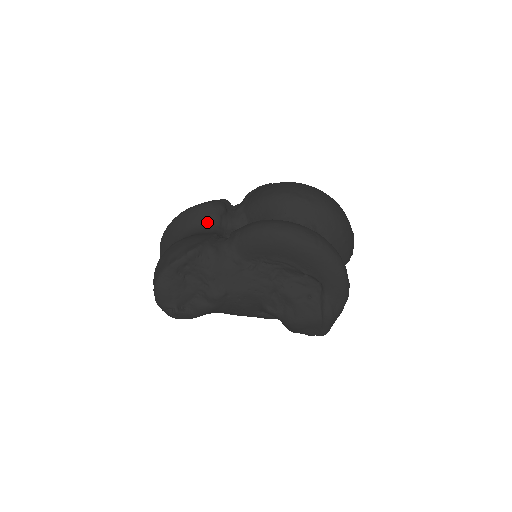
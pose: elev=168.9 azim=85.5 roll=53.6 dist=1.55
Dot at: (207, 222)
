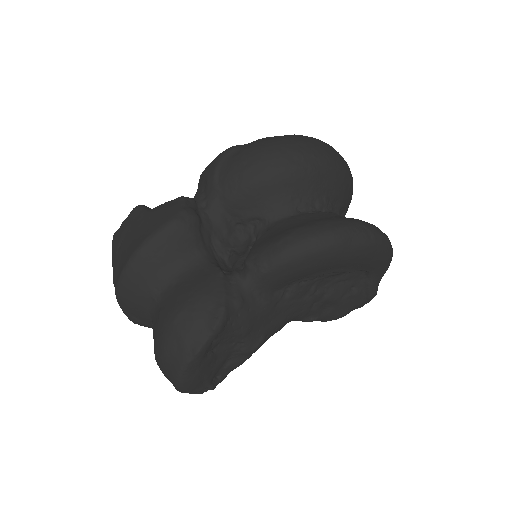
Dot at: (187, 250)
